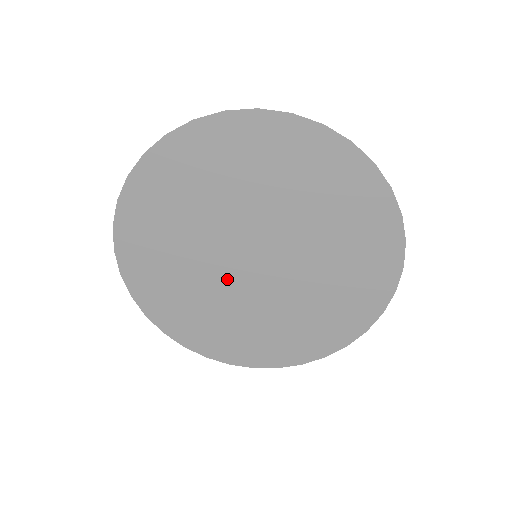
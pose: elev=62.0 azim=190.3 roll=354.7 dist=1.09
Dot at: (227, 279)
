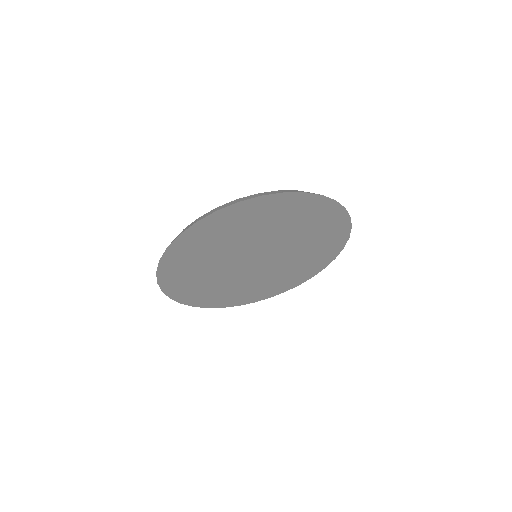
Dot at: (245, 274)
